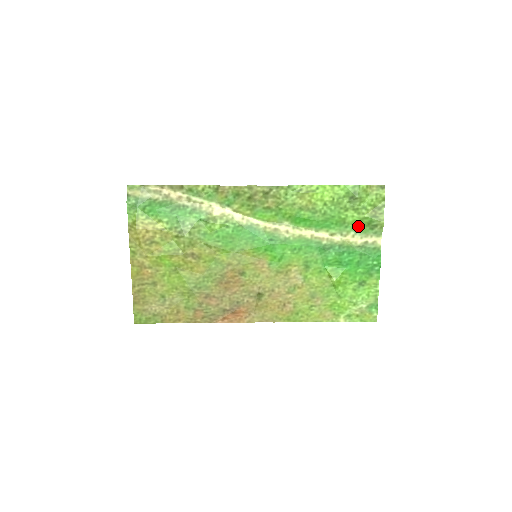
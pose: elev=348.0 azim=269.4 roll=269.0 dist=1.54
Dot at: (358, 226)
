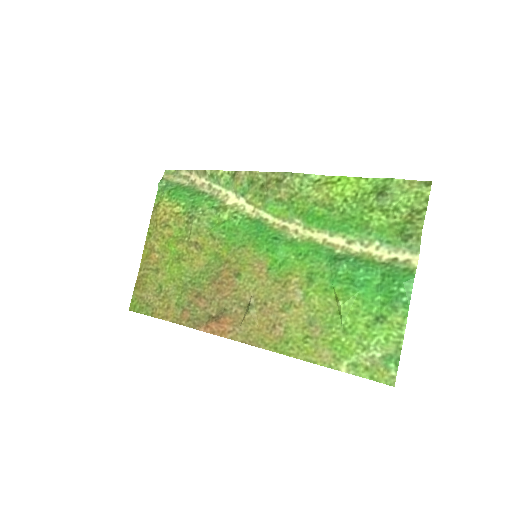
Dot at: (386, 234)
